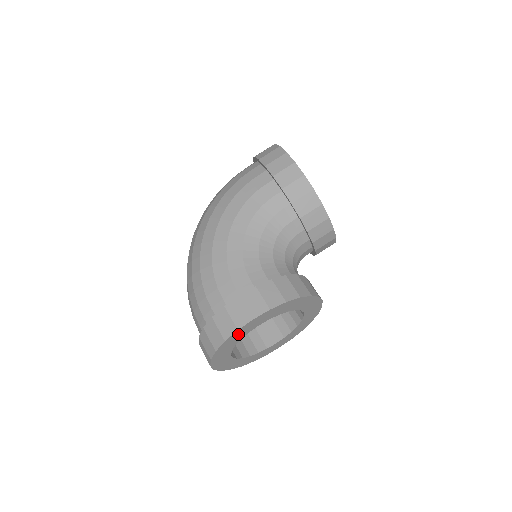
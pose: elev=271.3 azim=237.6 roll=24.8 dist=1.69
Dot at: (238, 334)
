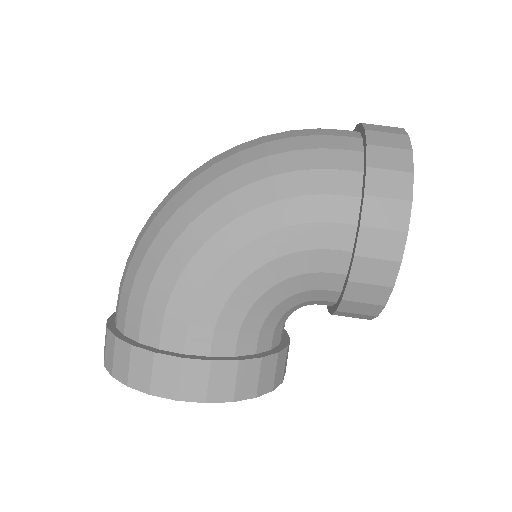
Dot at: occluded
